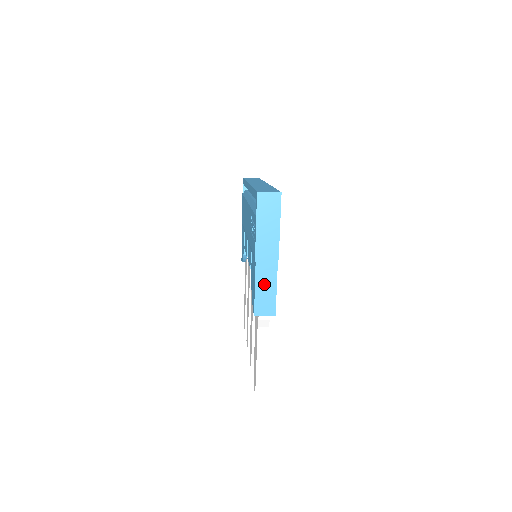
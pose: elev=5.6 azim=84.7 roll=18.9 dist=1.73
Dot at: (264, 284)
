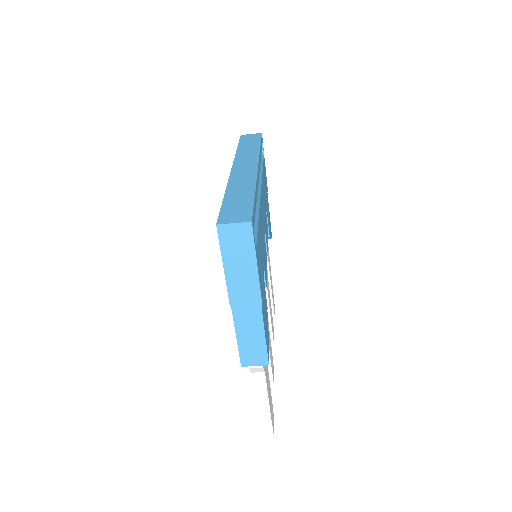
Dot at: (248, 333)
